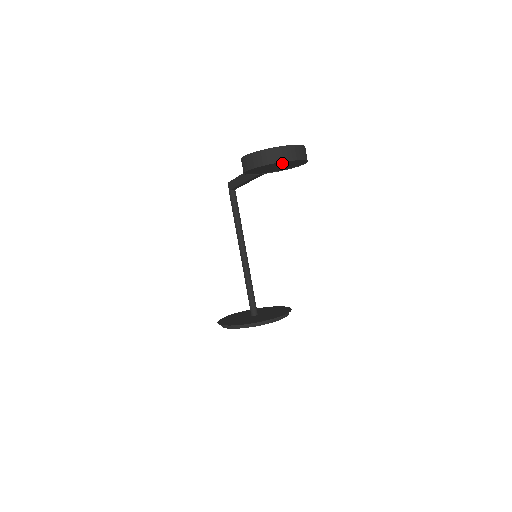
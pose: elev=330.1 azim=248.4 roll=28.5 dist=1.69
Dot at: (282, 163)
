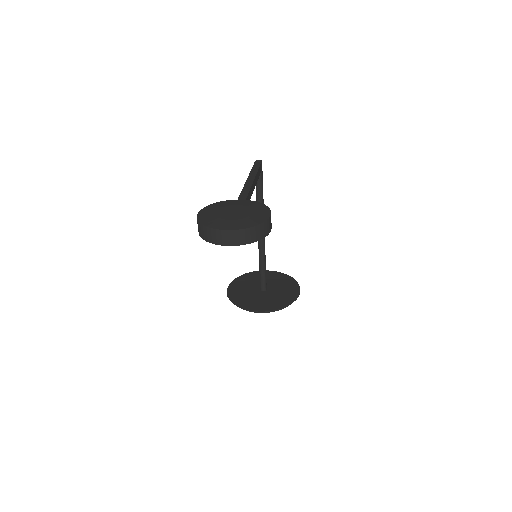
Dot at: occluded
